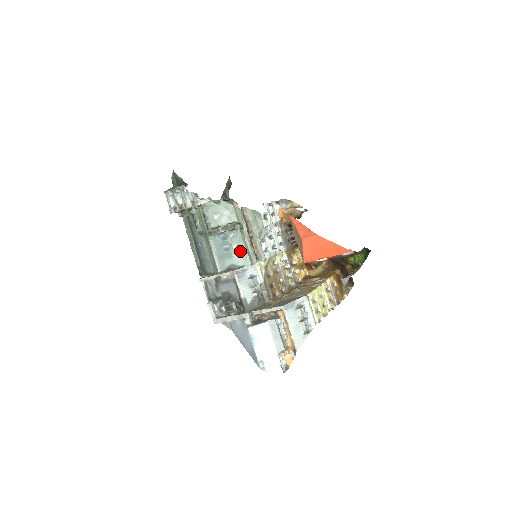
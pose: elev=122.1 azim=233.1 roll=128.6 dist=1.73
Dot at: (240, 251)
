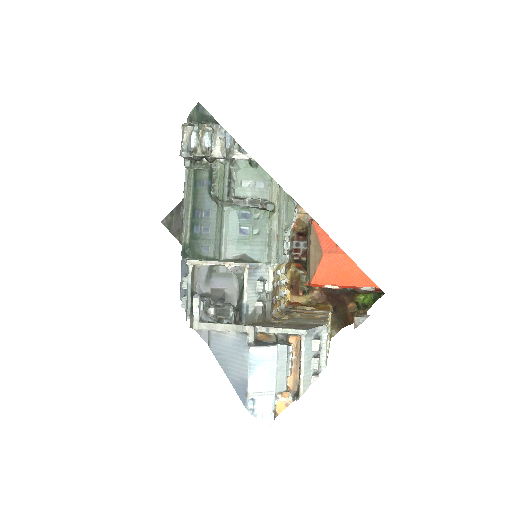
Dot at: (260, 240)
